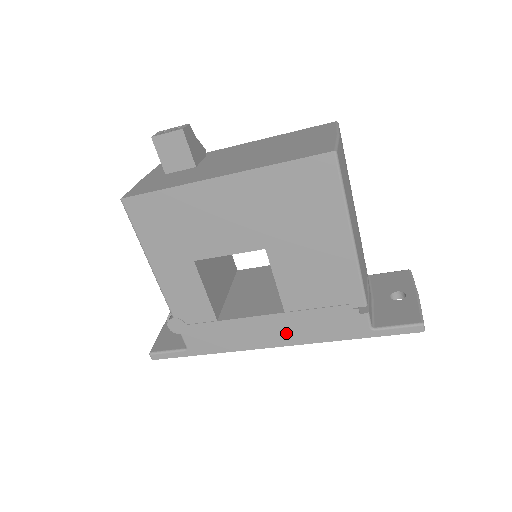
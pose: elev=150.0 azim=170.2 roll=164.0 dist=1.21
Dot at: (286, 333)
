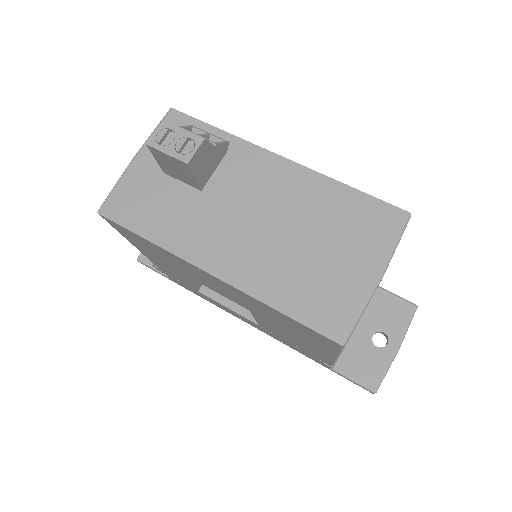
Dot at: (258, 327)
